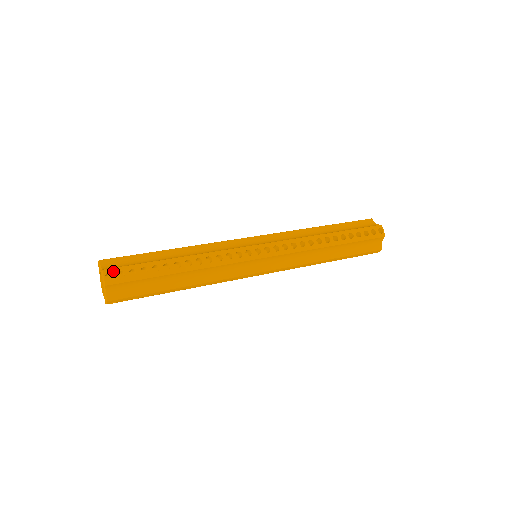
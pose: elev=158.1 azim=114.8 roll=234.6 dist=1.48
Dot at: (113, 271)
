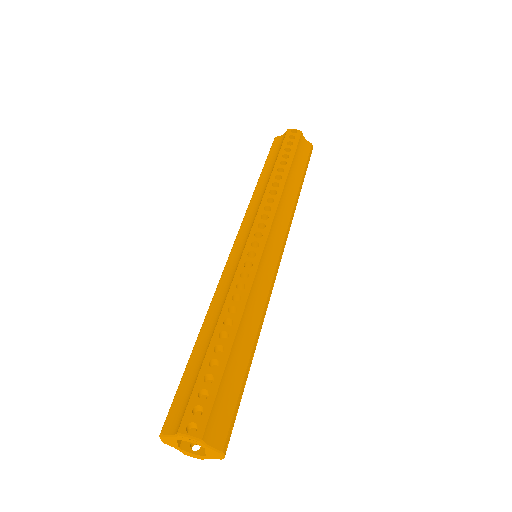
Dot at: (187, 419)
